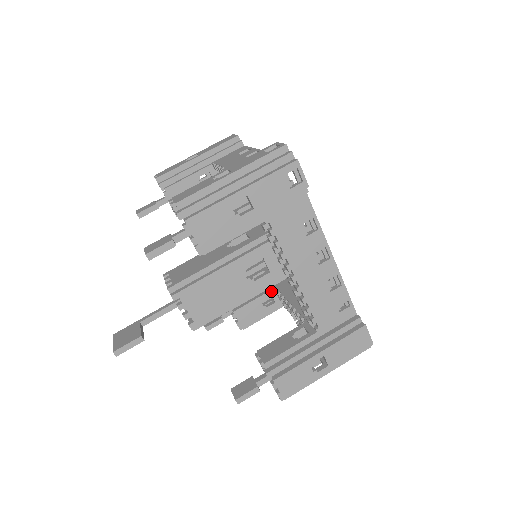
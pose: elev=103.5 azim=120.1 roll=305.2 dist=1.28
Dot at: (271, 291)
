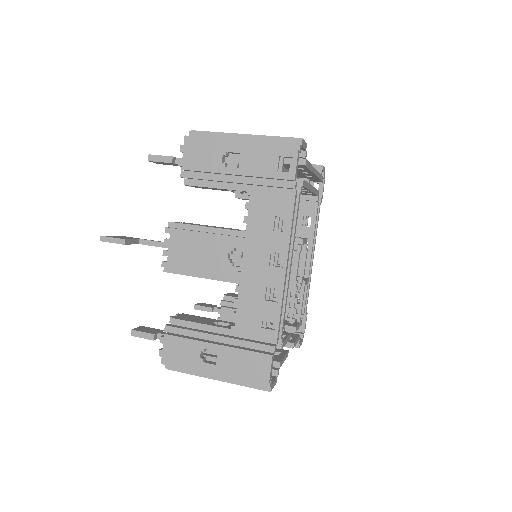
Dot at: occluded
